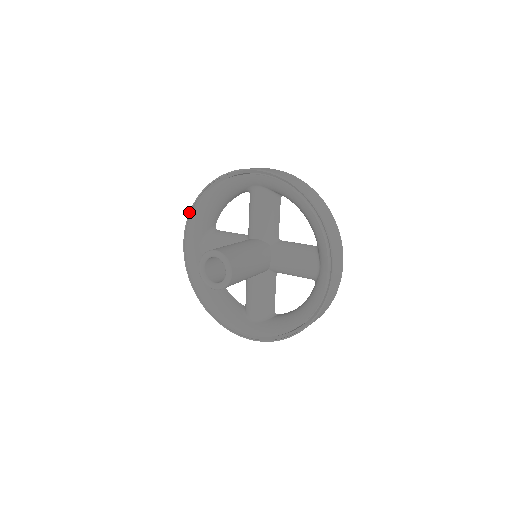
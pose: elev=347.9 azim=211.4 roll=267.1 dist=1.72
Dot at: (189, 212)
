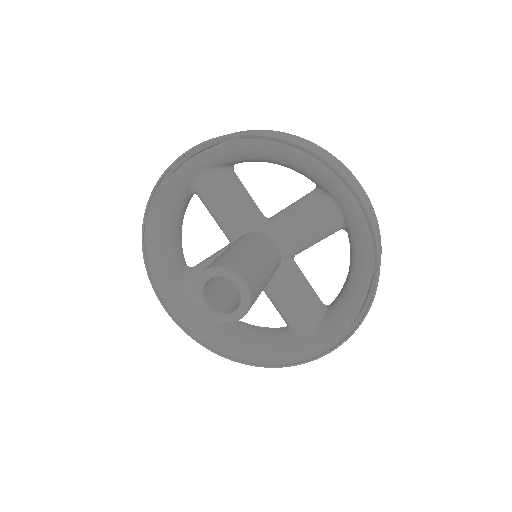
Dot at: (227, 134)
